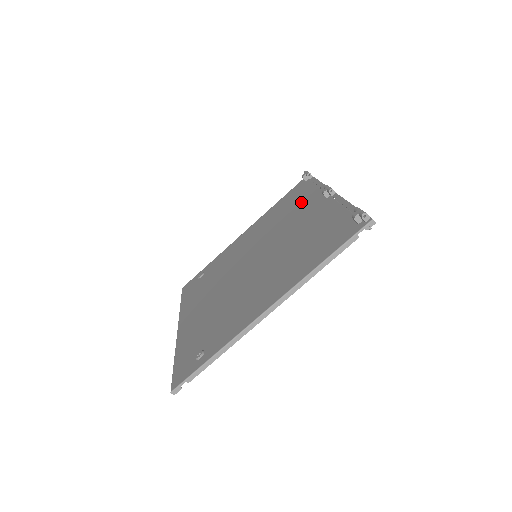
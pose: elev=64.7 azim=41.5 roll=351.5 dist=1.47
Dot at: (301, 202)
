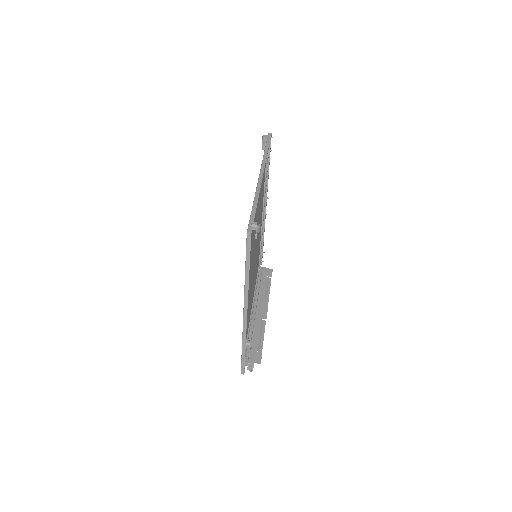
Dot at: occluded
